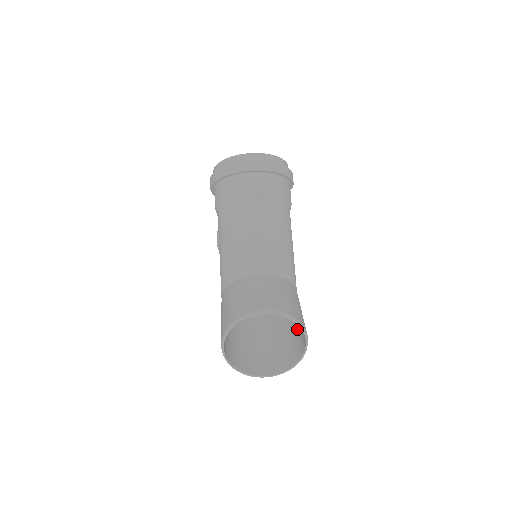
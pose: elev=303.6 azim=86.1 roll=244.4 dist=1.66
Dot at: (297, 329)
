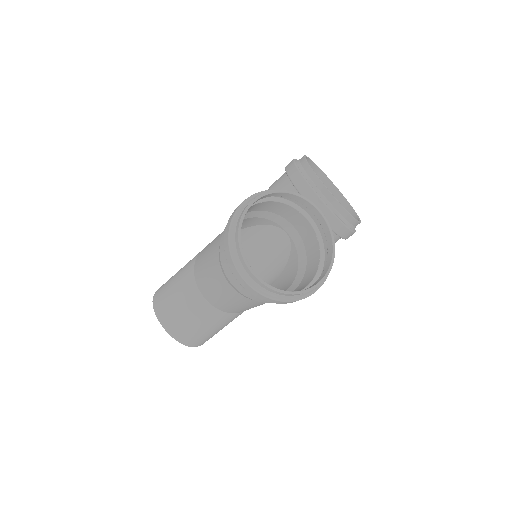
Dot at: occluded
